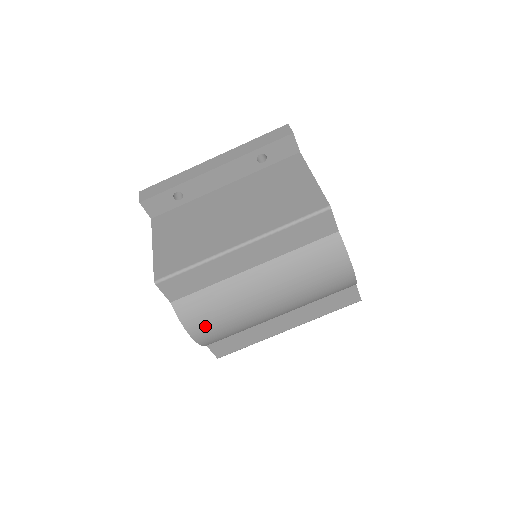
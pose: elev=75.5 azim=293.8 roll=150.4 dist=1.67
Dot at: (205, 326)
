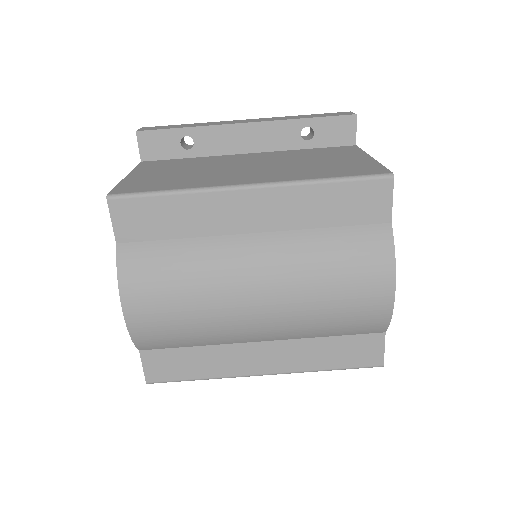
Dot at: (150, 300)
